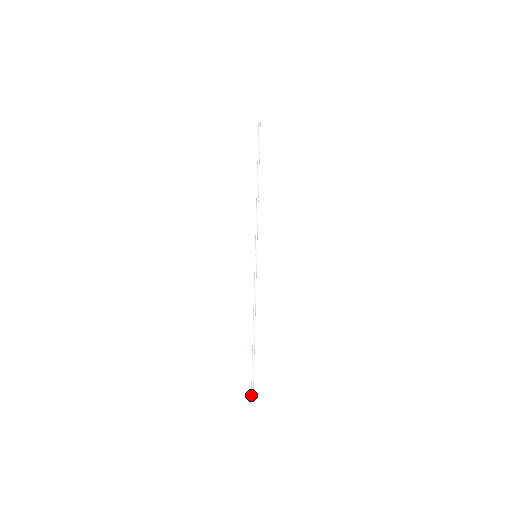
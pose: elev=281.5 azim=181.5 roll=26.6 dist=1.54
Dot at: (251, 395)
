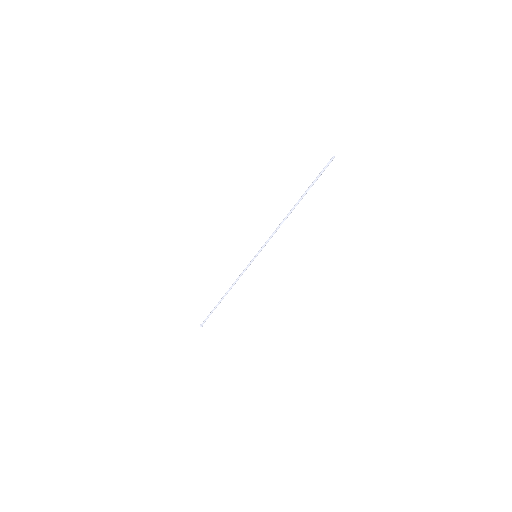
Dot at: (203, 322)
